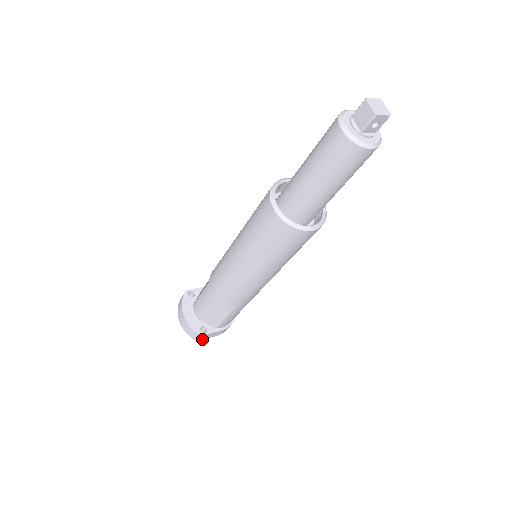
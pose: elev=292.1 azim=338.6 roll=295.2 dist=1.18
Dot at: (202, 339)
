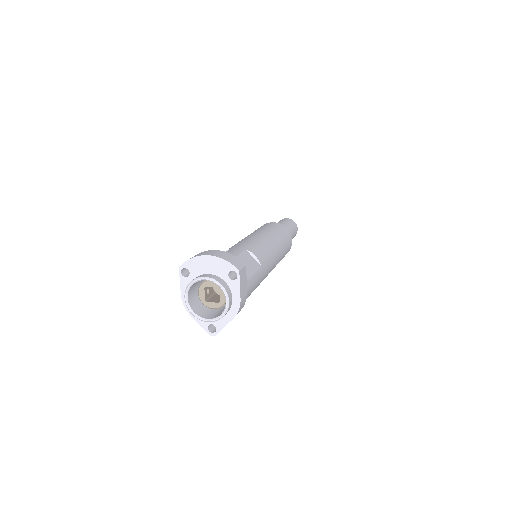
Dot at: (239, 277)
